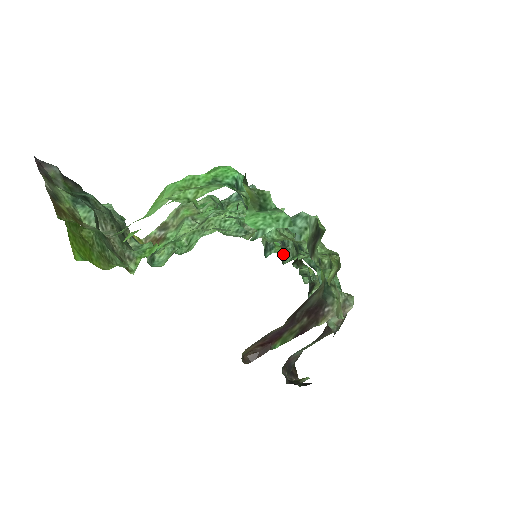
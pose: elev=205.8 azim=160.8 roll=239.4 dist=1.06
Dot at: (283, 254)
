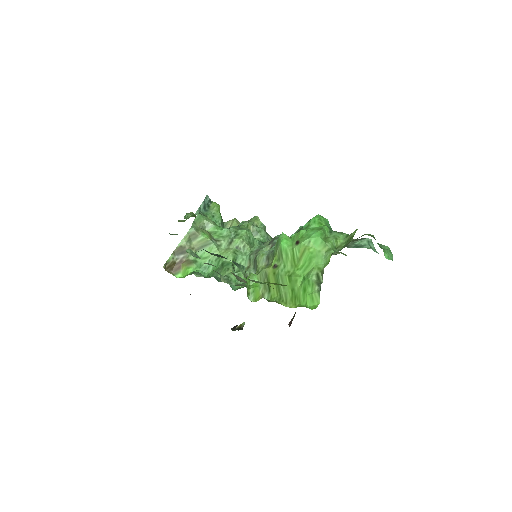
Dot at: occluded
